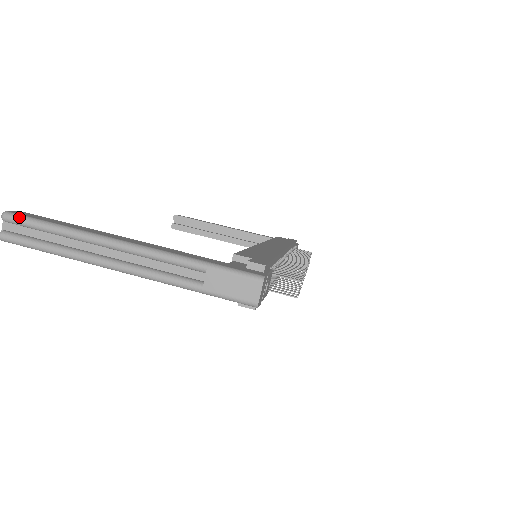
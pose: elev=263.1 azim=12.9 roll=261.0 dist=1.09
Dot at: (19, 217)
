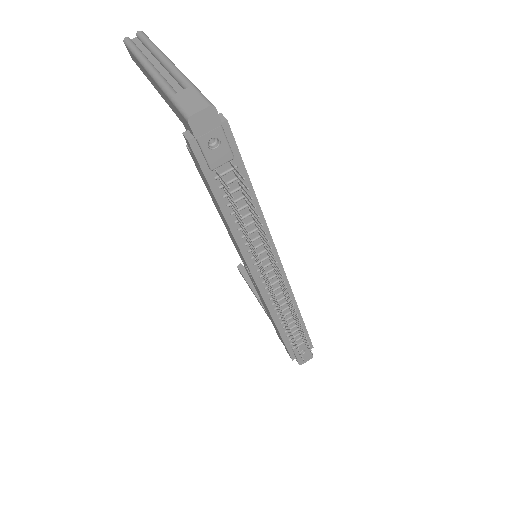
Dot at: (144, 34)
